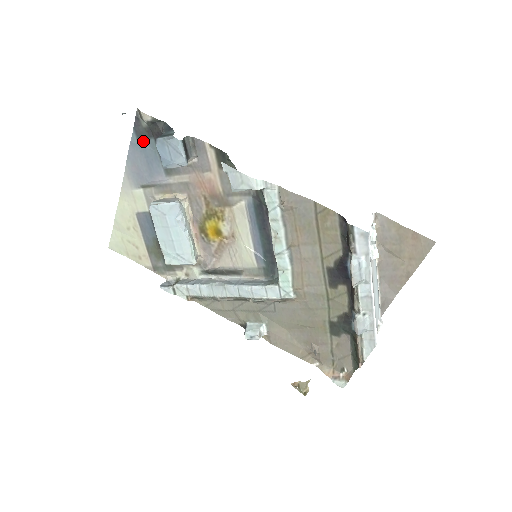
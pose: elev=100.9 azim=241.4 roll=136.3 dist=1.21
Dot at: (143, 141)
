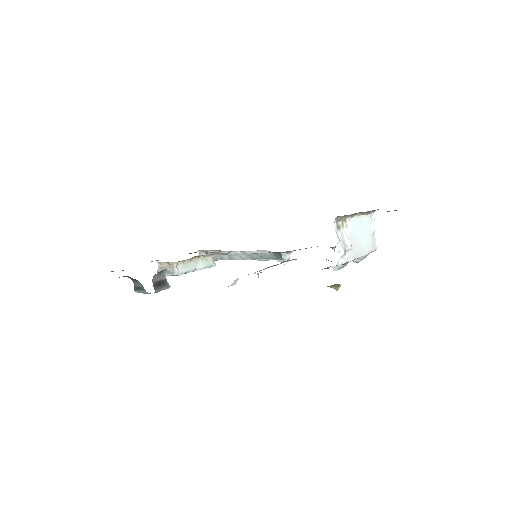
Dot at: occluded
